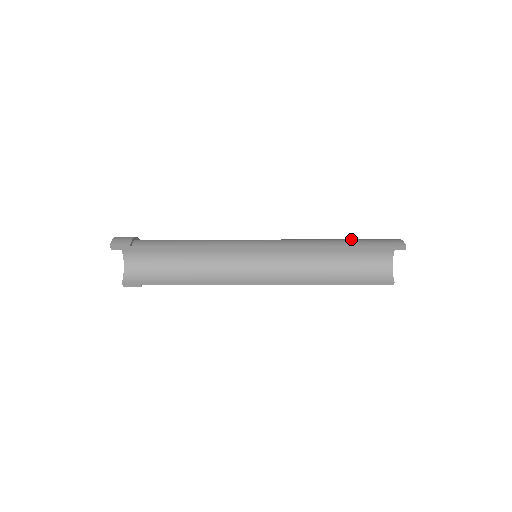
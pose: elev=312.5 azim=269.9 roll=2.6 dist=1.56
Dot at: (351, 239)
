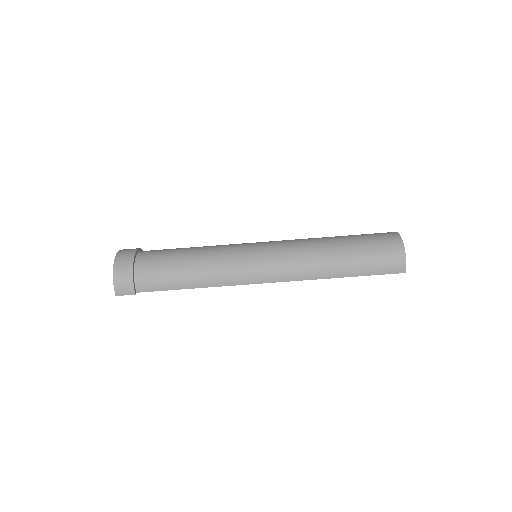
Dot at: (354, 258)
